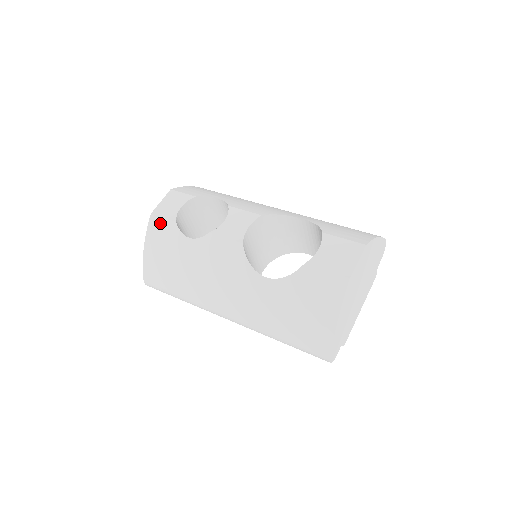
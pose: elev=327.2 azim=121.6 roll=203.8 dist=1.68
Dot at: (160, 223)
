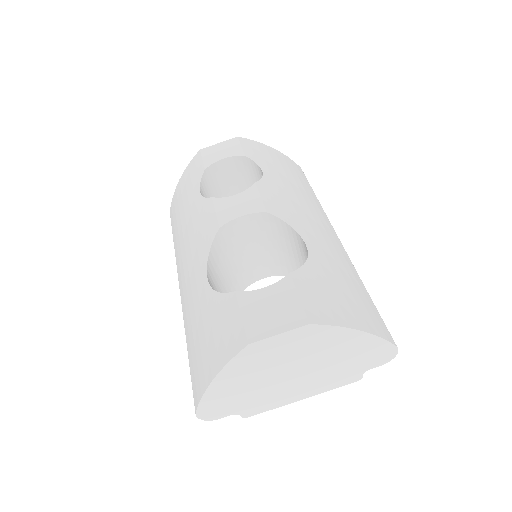
Dot at: (198, 163)
